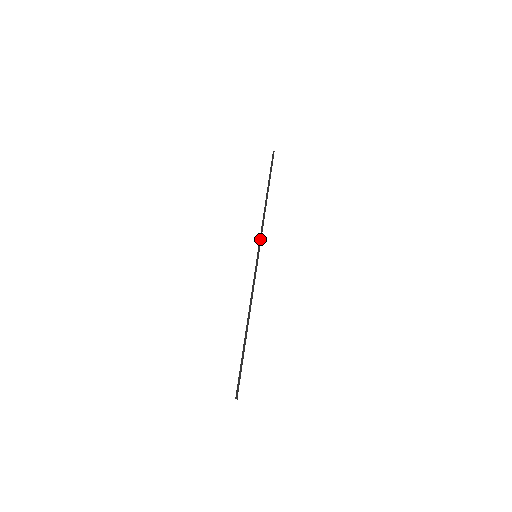
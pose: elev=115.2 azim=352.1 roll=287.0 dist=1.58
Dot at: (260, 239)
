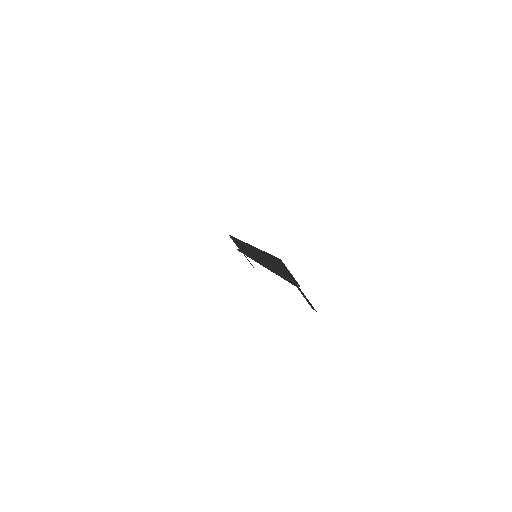
Dot at: (255, 259)
